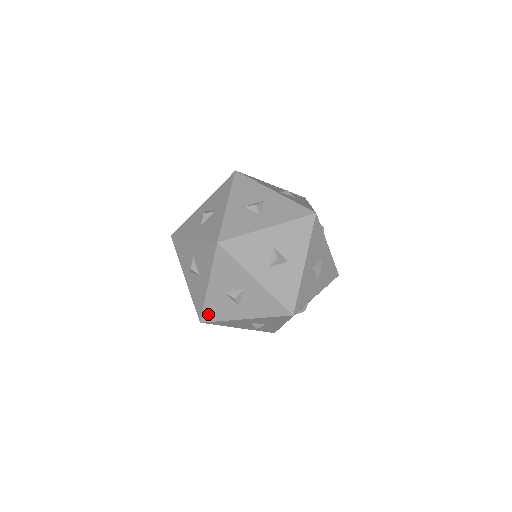
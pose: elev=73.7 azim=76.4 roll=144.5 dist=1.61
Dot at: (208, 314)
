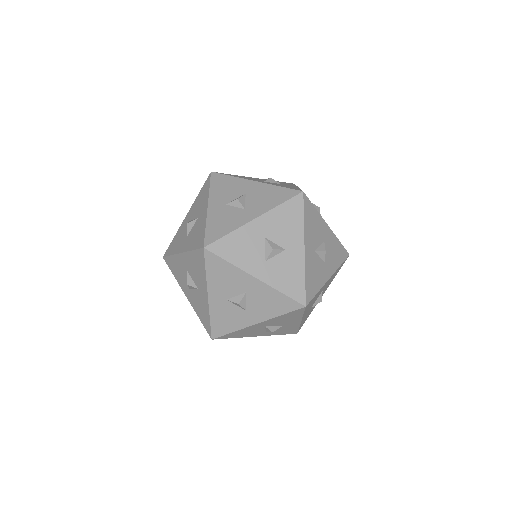
Dot at: occluded
